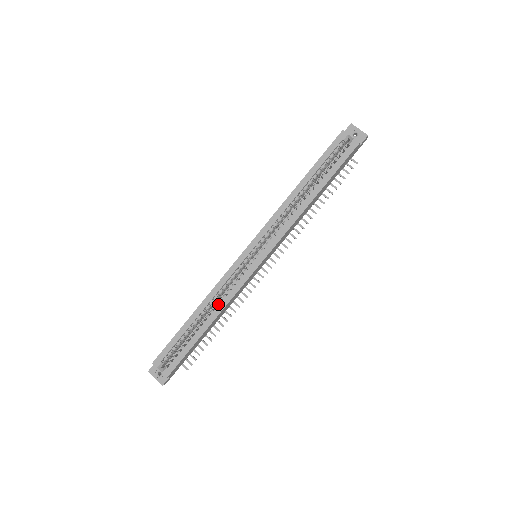
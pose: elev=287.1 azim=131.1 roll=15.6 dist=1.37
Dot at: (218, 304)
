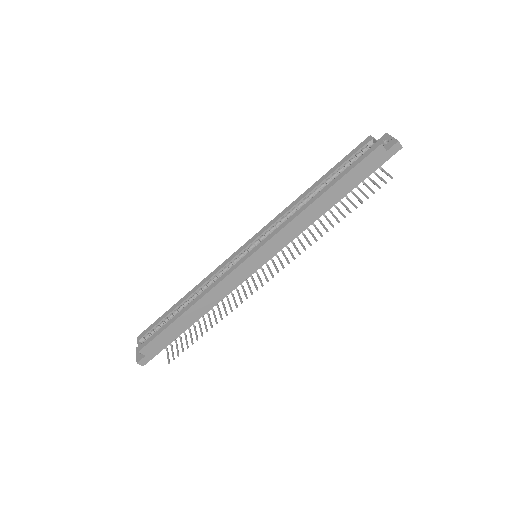
Dot at: occluded
